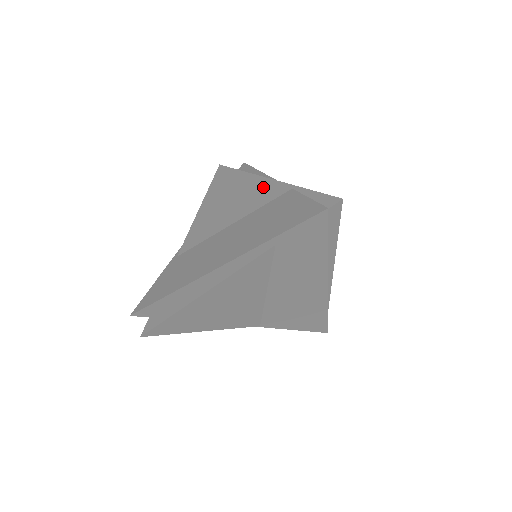
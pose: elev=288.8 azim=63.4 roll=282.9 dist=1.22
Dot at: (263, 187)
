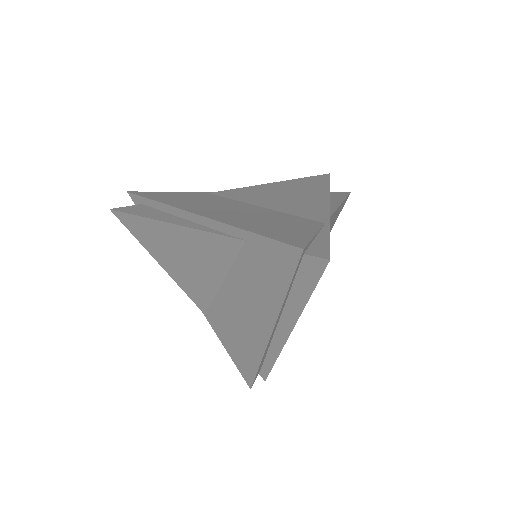
Dot at: (316, 206)
